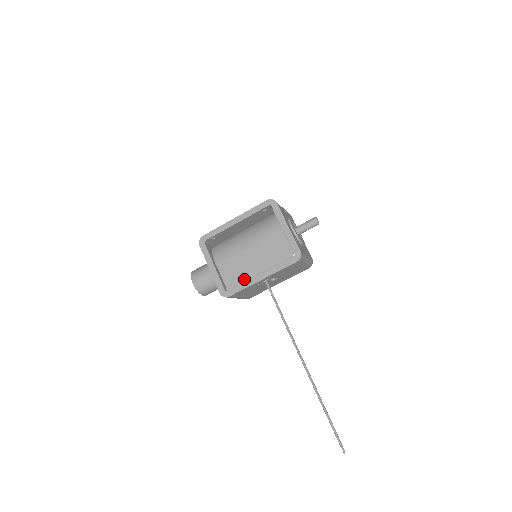
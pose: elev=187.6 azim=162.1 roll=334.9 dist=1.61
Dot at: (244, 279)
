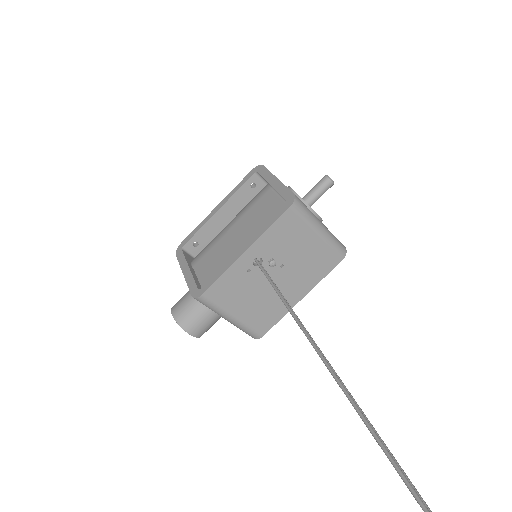
Dot at: (224, 265)
